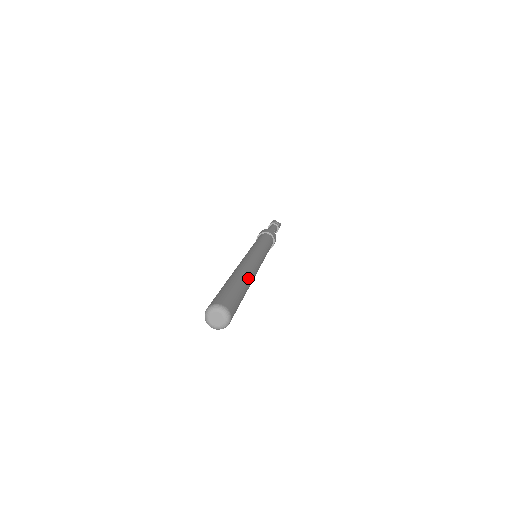
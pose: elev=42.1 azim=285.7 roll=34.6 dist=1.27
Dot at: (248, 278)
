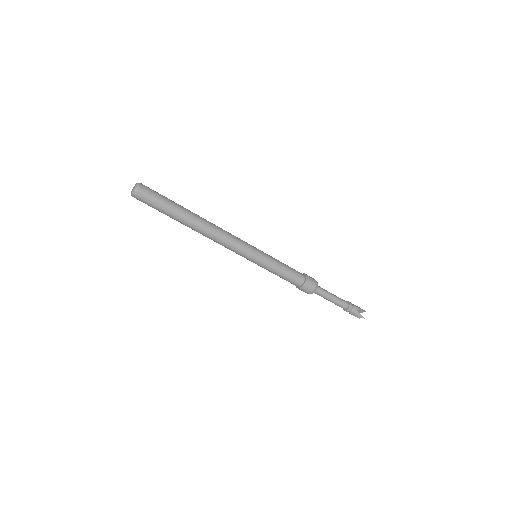
Dot at: (197, 215)
